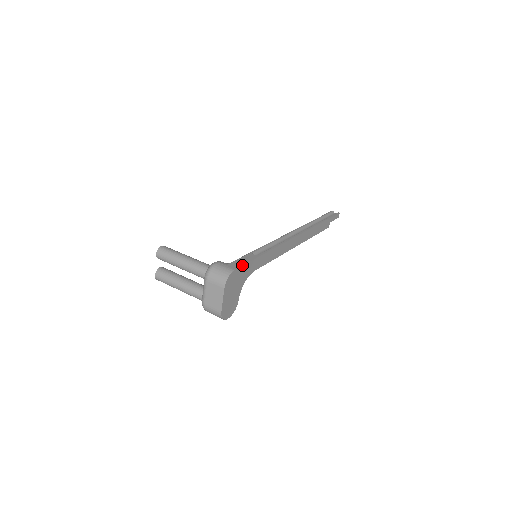
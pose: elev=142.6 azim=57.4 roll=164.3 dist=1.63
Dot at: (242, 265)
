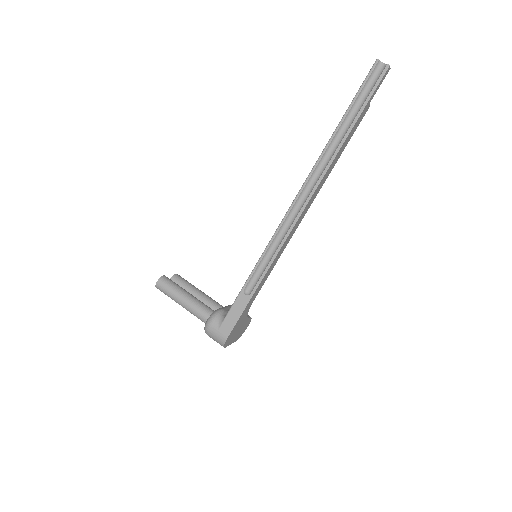
Dot at: (233, 327)
